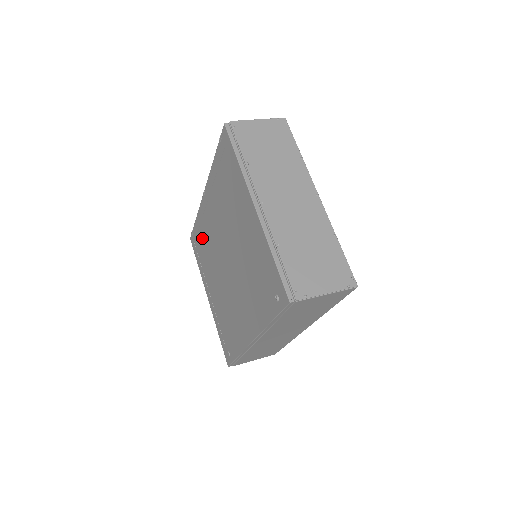
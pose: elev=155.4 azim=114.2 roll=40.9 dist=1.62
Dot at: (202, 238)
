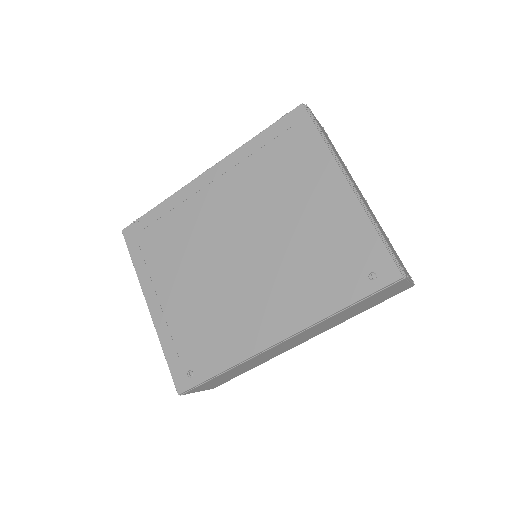
Dot at: (169, 227)
